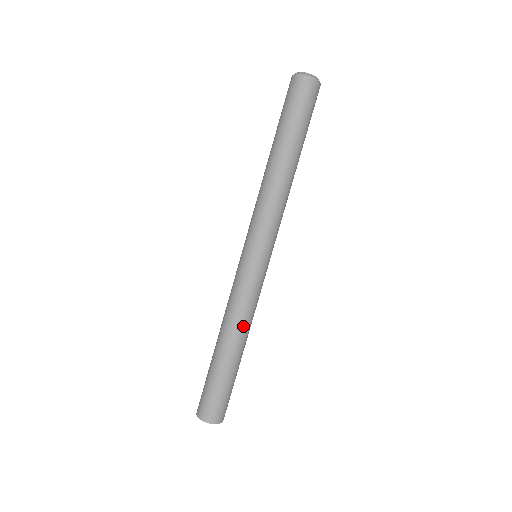
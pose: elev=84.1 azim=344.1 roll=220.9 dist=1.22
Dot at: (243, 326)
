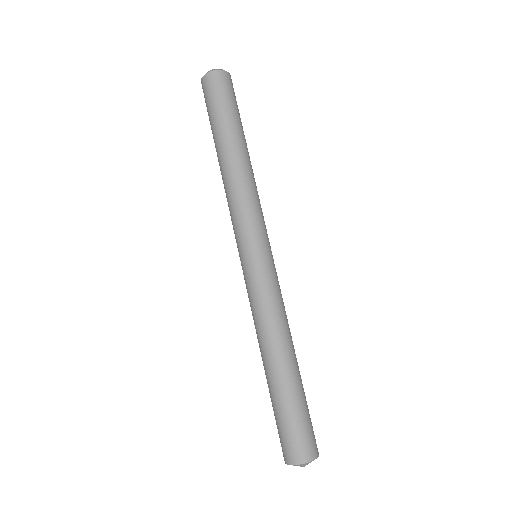
Dot at: (276, 332)
